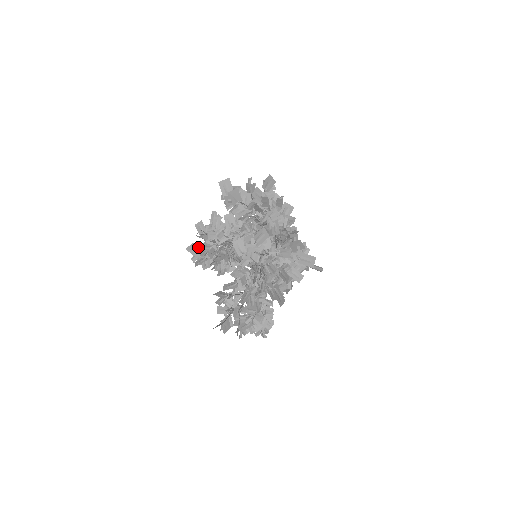
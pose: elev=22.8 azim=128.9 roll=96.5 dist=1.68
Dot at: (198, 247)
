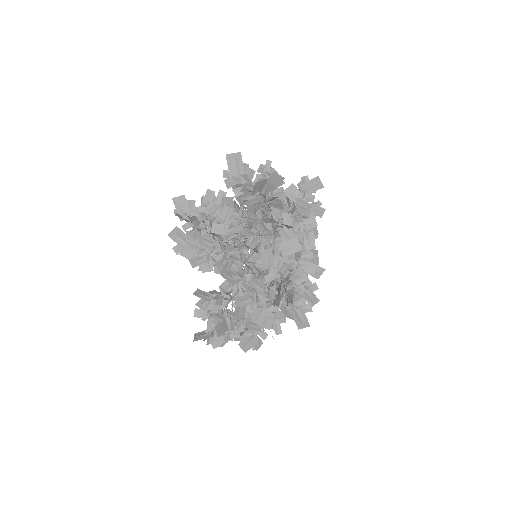
Dot at: (185, 234)
